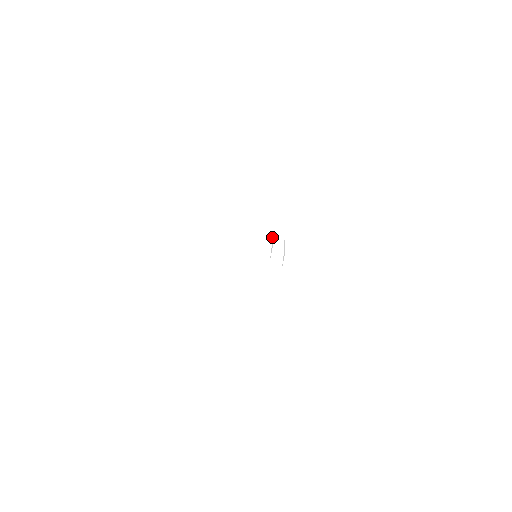
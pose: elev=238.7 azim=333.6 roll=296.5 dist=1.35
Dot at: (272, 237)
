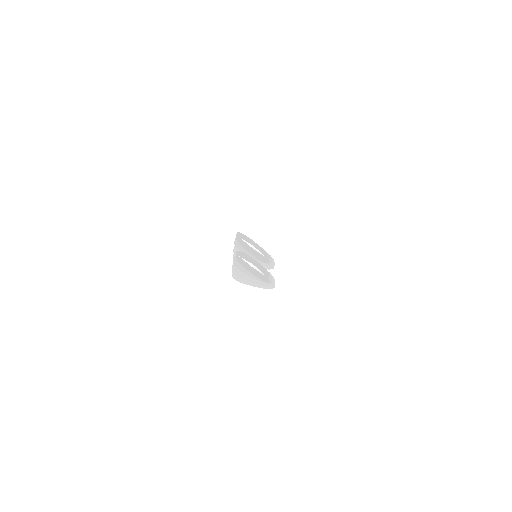
Dot at: (246, 242)
